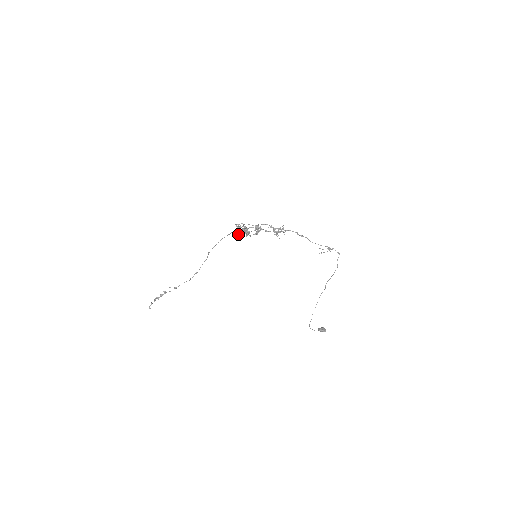
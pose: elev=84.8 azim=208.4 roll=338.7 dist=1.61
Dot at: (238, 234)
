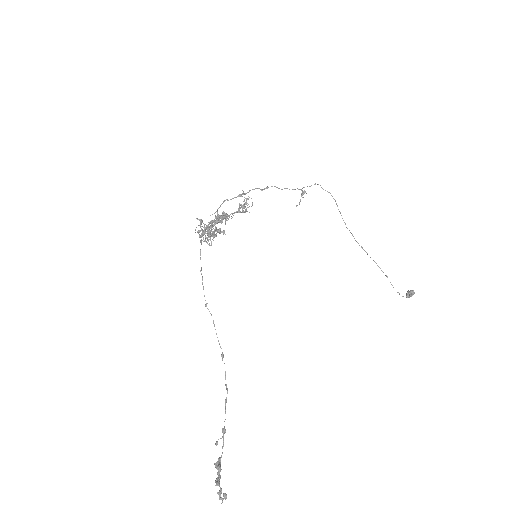
Dot at: occluded
